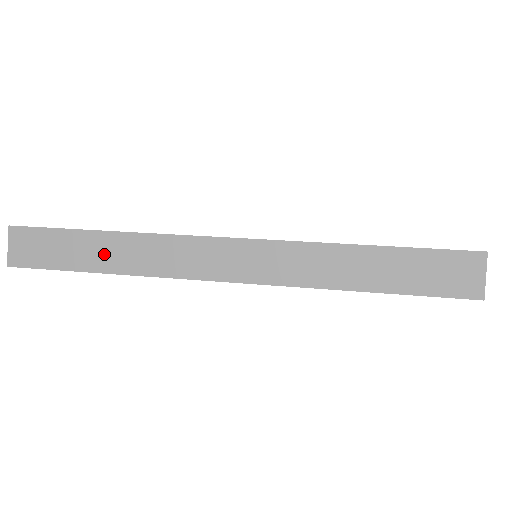
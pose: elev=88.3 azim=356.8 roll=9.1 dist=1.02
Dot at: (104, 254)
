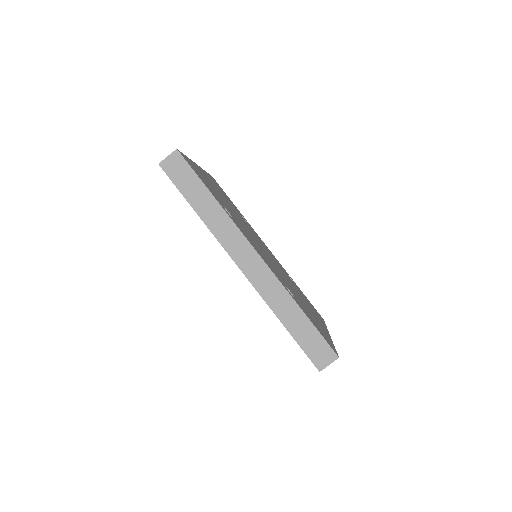
Dot at: (204, 205)
